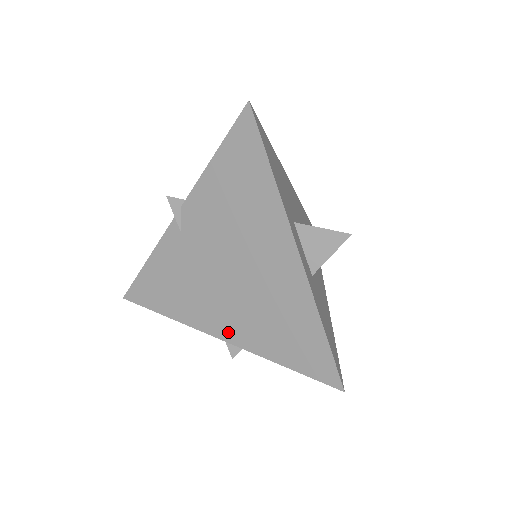
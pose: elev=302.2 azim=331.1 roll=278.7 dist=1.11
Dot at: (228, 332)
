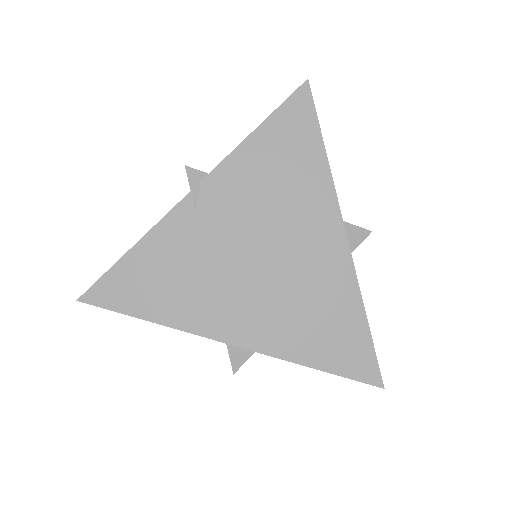
Dot at: (244, 334)
